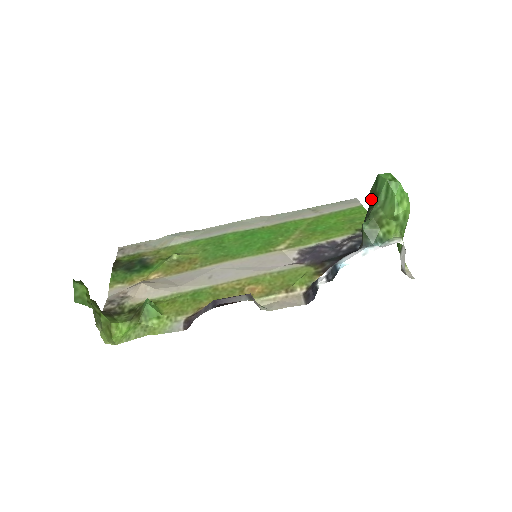
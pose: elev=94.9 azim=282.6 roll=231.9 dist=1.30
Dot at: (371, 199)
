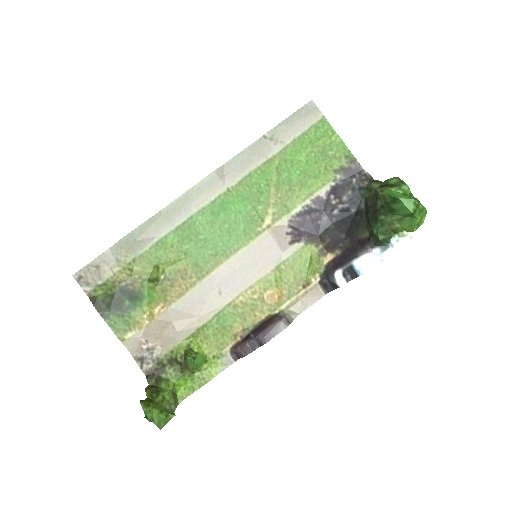
Dot at: (382, 203)
